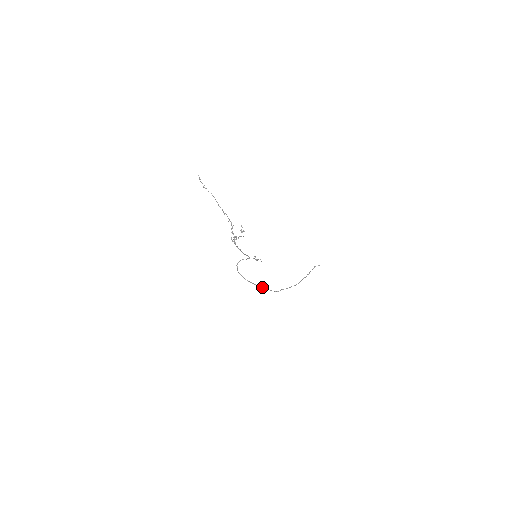
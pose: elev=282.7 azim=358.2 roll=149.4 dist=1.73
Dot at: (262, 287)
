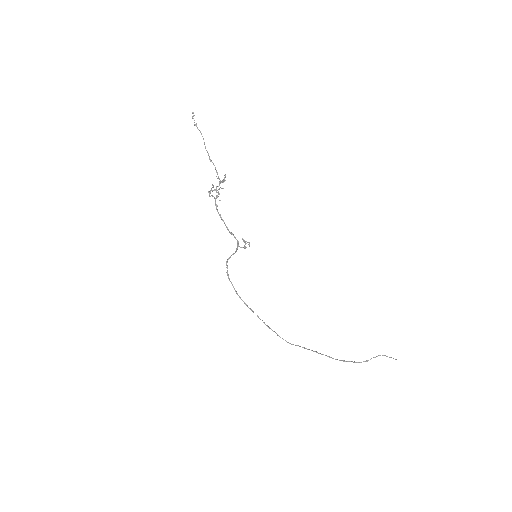
Dot at: (264, 322)
